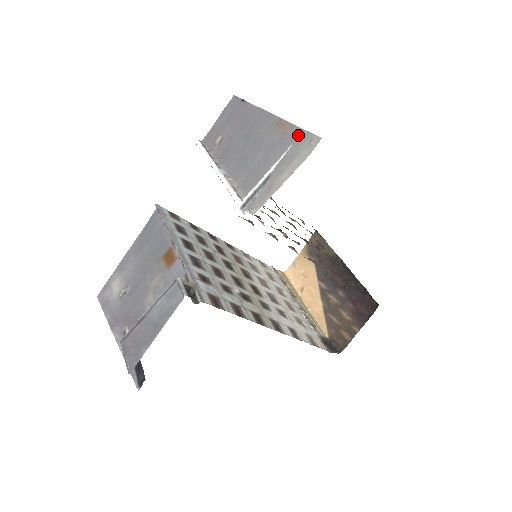
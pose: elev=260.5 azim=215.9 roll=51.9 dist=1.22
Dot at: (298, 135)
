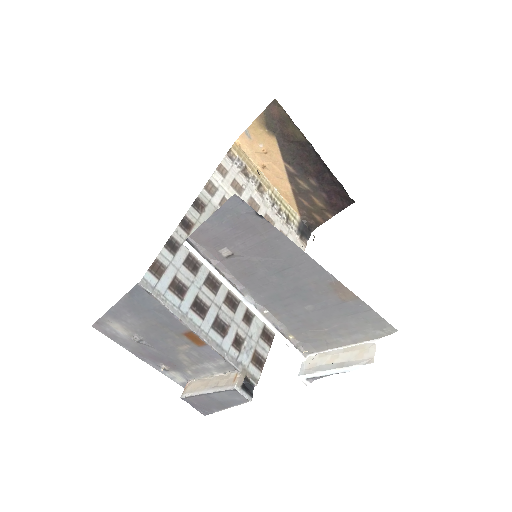
Dot at: (366, 313)
